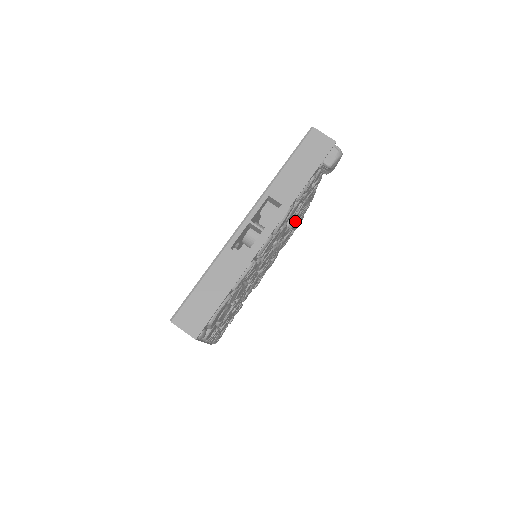
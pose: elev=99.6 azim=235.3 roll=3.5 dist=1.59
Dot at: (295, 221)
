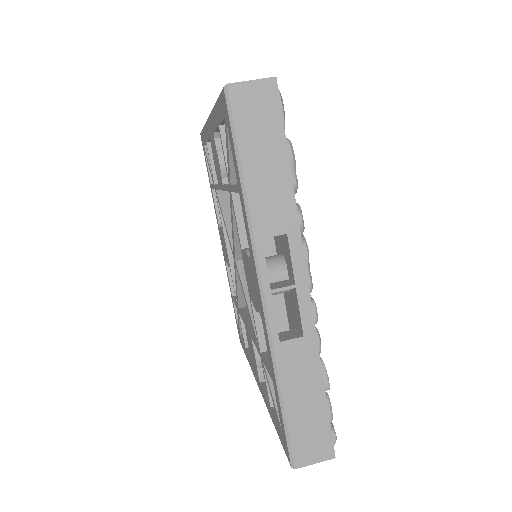
Dot at: occluded
